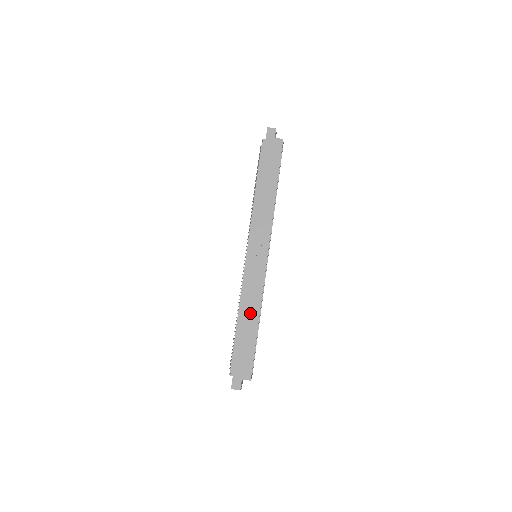
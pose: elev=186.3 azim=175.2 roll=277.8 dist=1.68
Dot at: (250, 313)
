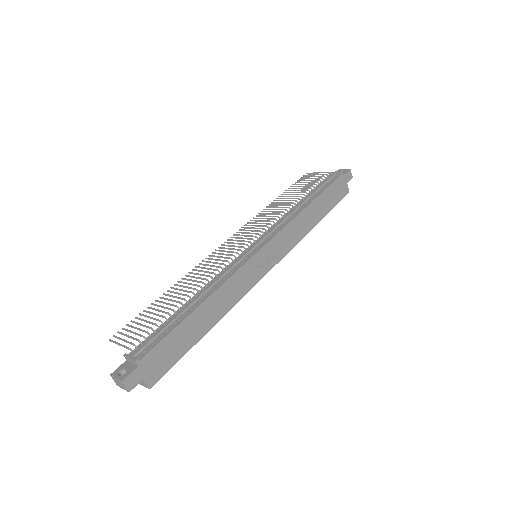
Dot at: (215, 309)
